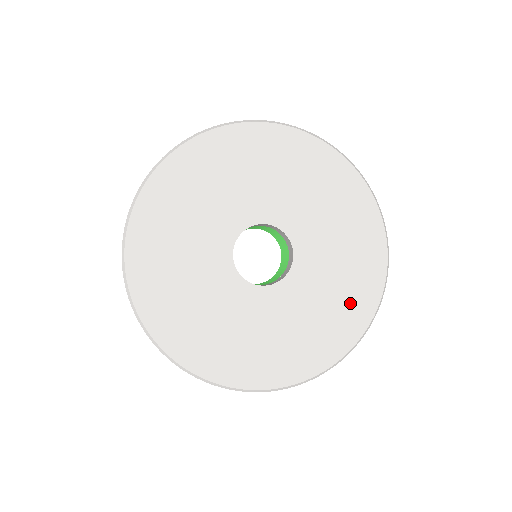
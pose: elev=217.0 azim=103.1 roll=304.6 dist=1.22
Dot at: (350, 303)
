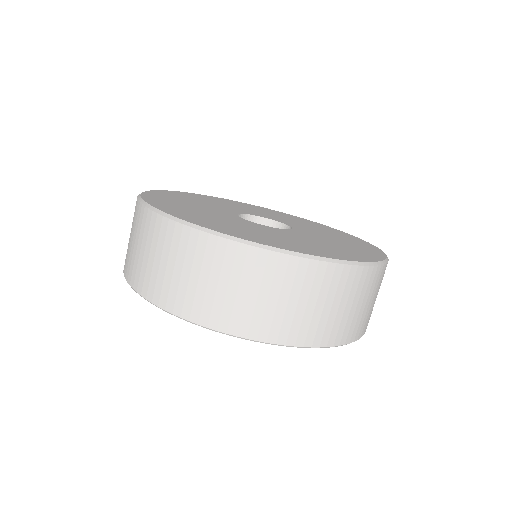
Dot at: (357, 249)
